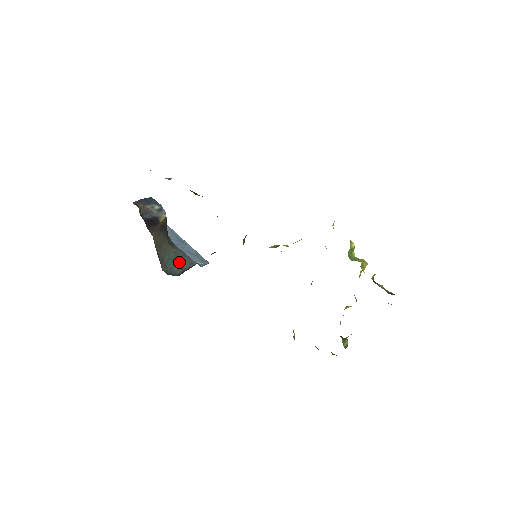
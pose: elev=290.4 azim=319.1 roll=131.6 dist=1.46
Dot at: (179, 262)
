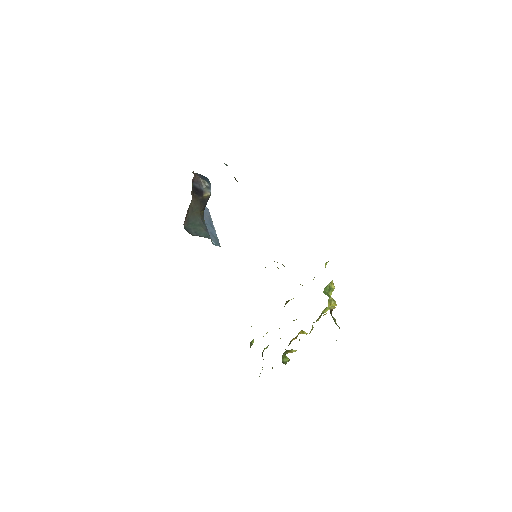
Dot at: (199, 230)
